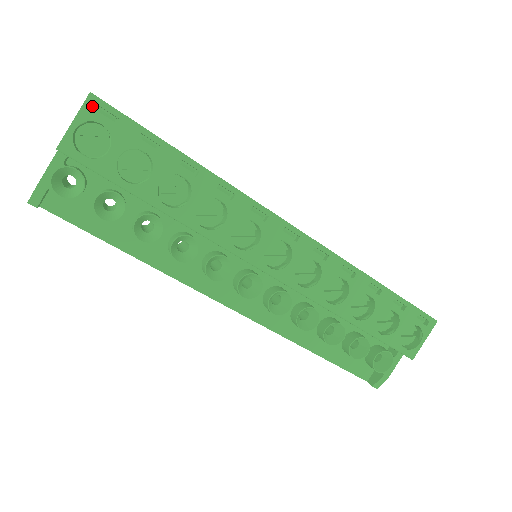
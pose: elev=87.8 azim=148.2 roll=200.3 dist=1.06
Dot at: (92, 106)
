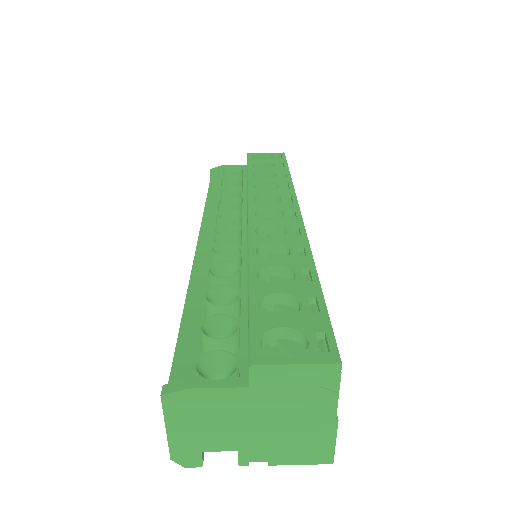
Dot at: (279, 154)
